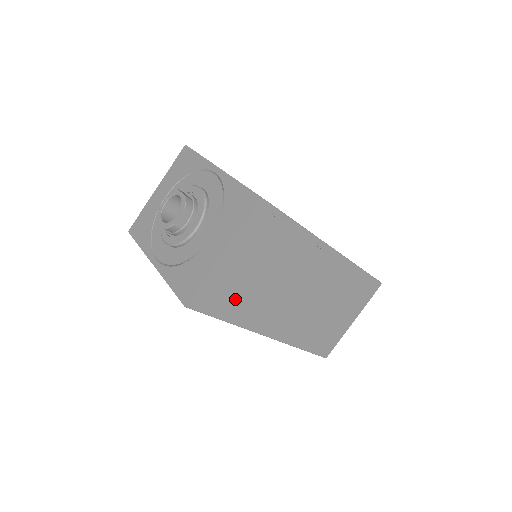
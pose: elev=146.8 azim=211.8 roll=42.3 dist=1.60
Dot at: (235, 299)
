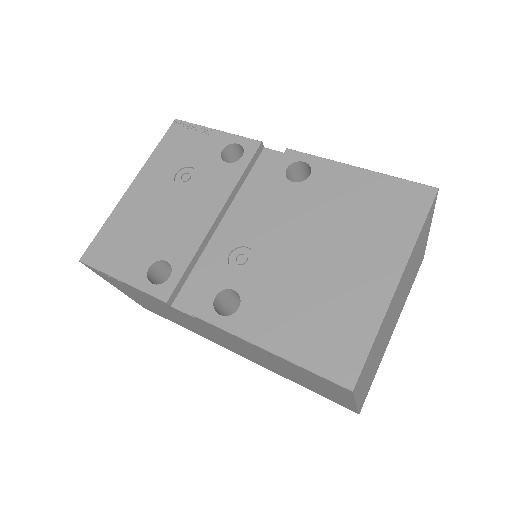
Dot at: (168, 317)
